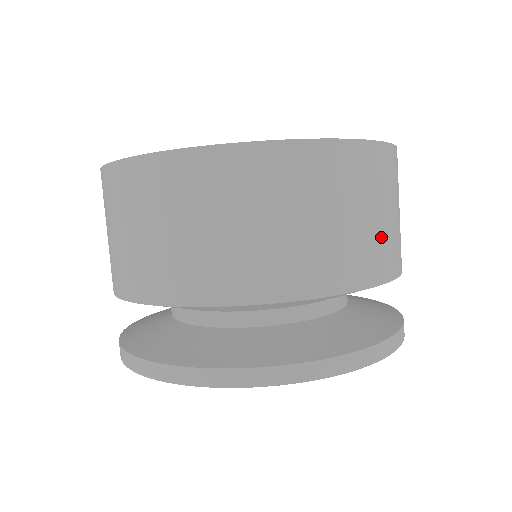
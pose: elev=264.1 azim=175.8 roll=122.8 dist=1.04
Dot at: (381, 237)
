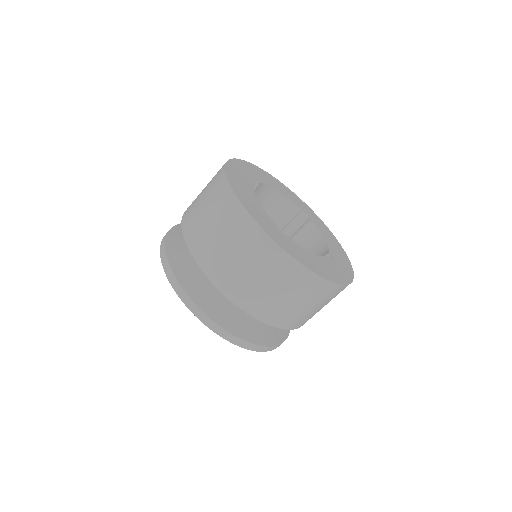
Dot at: occluded
